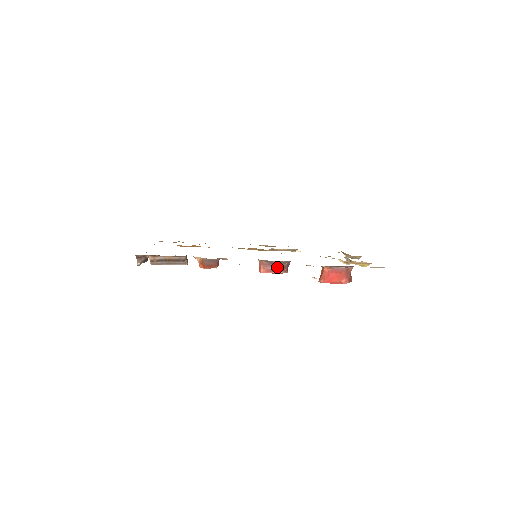
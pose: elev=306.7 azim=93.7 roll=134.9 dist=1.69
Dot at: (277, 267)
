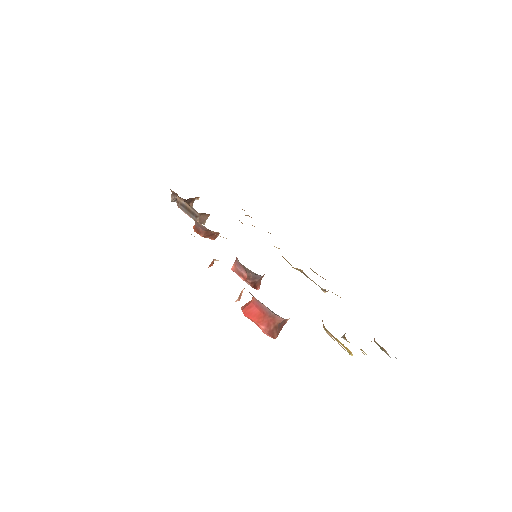
Dot at: (246, 273)
